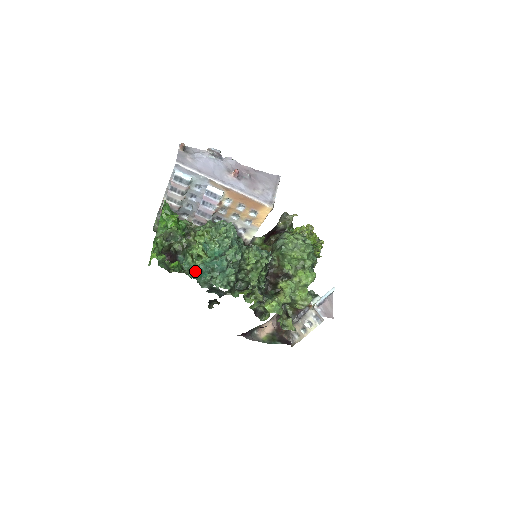
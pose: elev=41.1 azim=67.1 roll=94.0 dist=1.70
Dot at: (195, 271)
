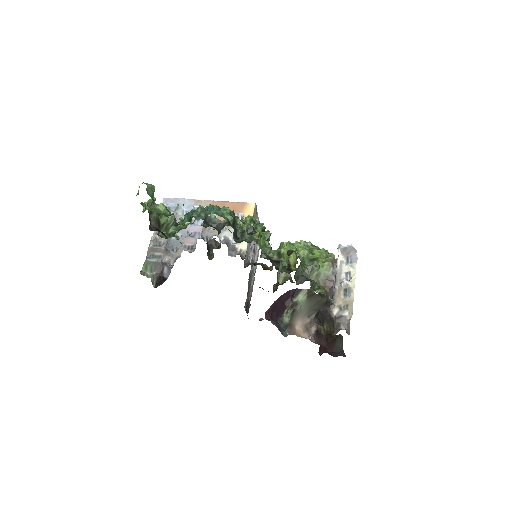
Dot at: occluded
